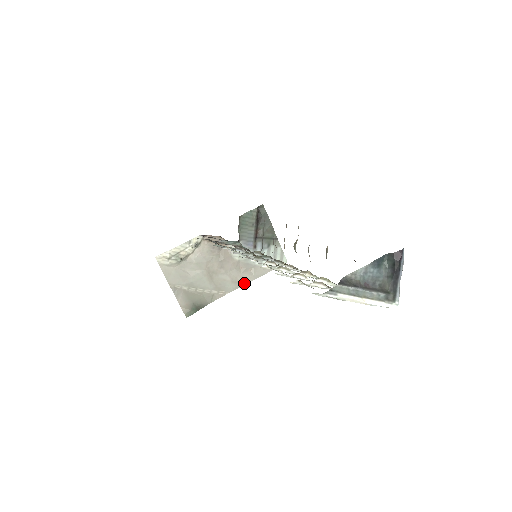
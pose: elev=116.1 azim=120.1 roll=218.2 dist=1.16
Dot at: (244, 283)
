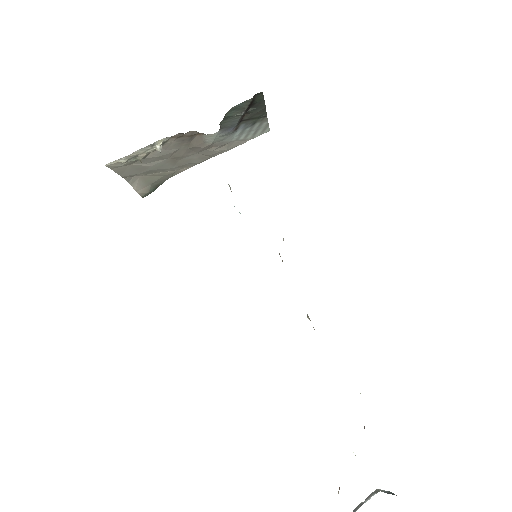
Dot at: (213, 156)
